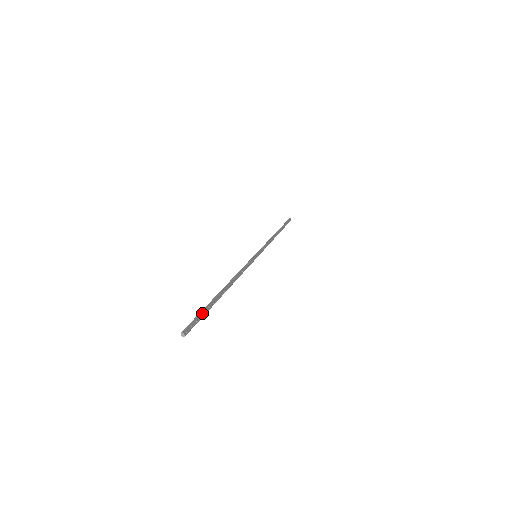
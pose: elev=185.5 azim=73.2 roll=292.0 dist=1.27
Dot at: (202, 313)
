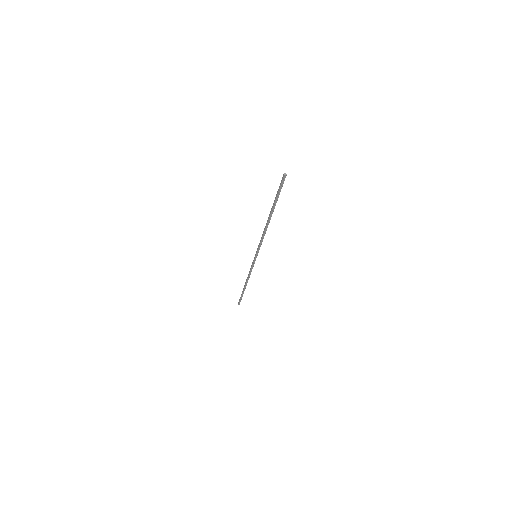
Dot at: (279, 191)
